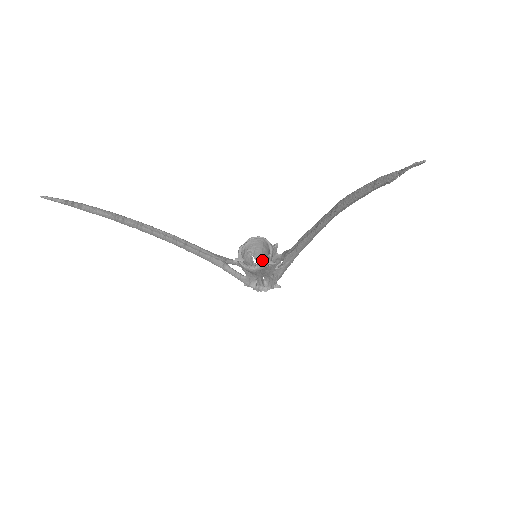
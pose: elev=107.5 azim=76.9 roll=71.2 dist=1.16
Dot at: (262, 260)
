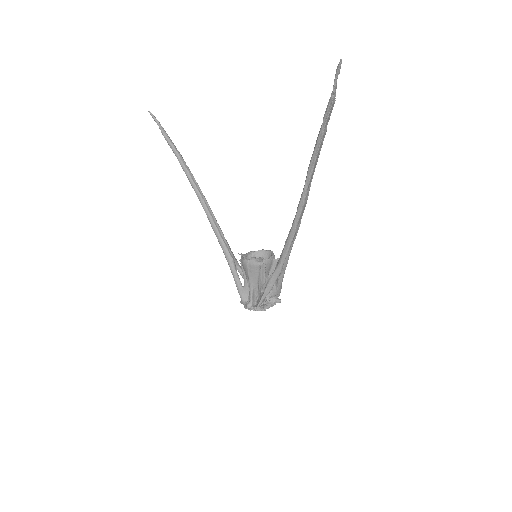
Dot at: occluded
